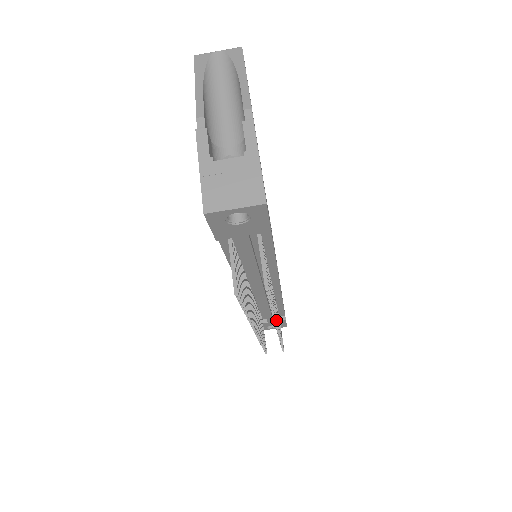
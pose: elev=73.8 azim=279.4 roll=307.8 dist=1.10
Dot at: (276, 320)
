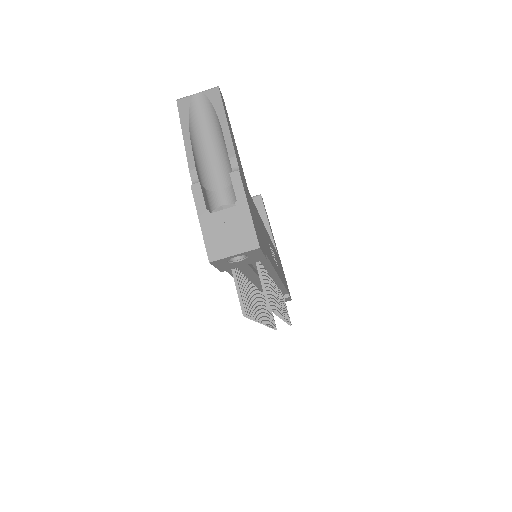
Dot at: (280, 316)
